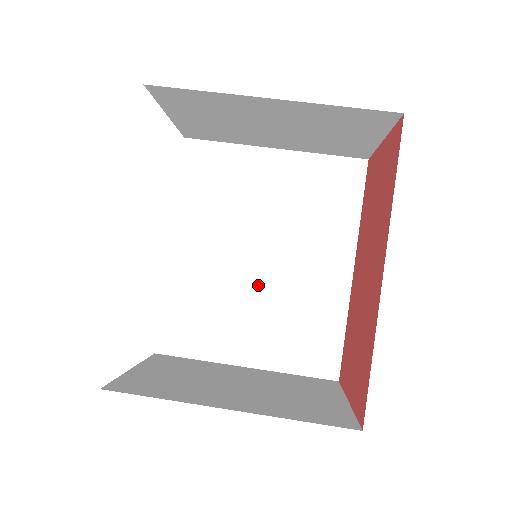
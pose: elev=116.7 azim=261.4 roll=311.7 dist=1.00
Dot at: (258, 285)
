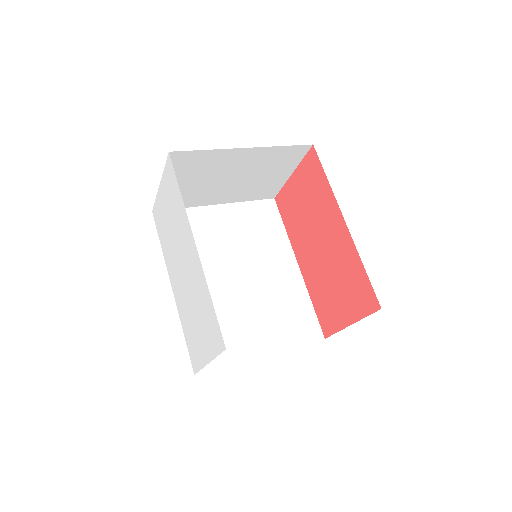
Dot at: (246, 295)
